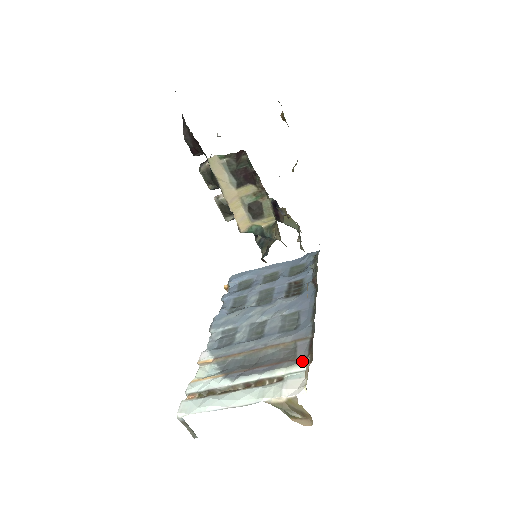
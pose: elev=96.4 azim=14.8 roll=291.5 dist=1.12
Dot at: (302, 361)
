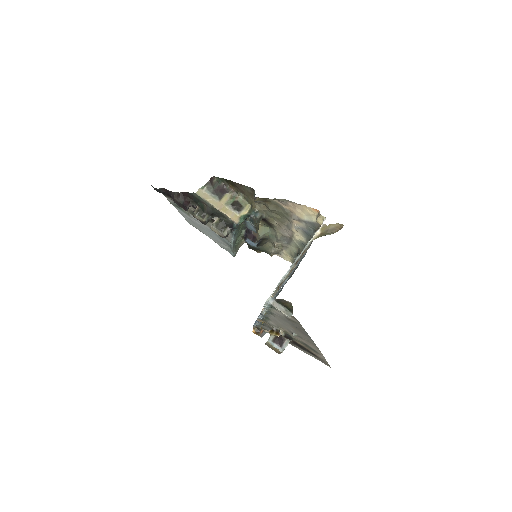
Dot at: occluded
